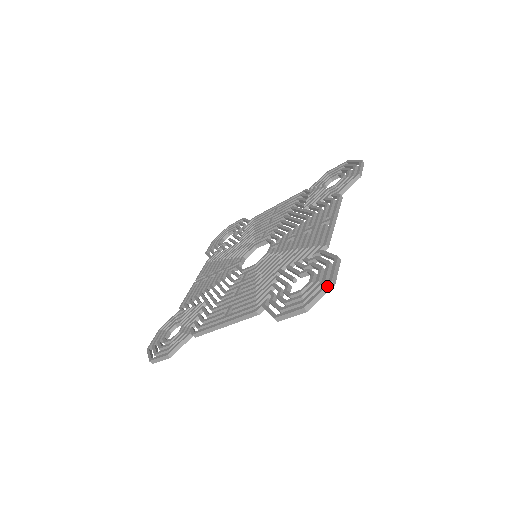
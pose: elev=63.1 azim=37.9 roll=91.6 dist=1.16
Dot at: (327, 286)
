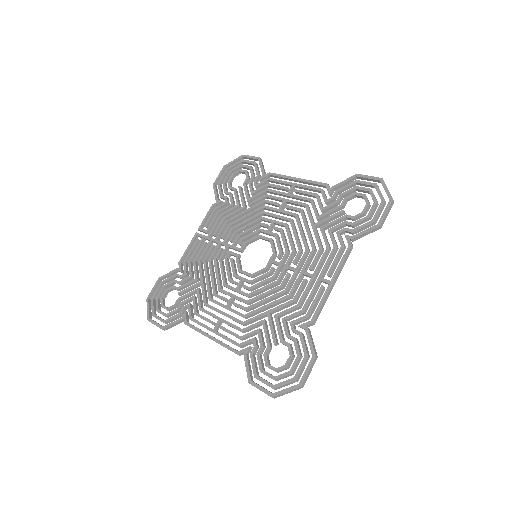
Dot at: (296, 389)
